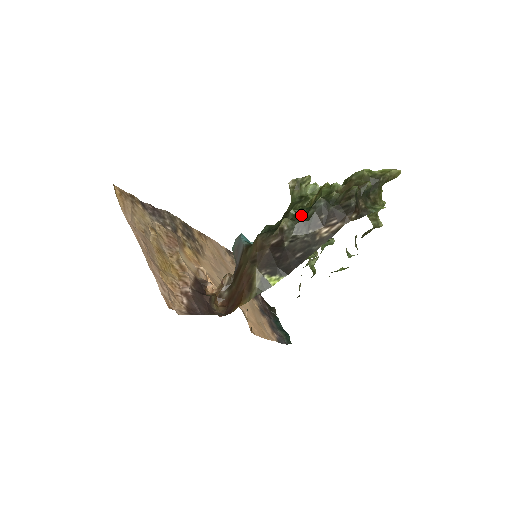
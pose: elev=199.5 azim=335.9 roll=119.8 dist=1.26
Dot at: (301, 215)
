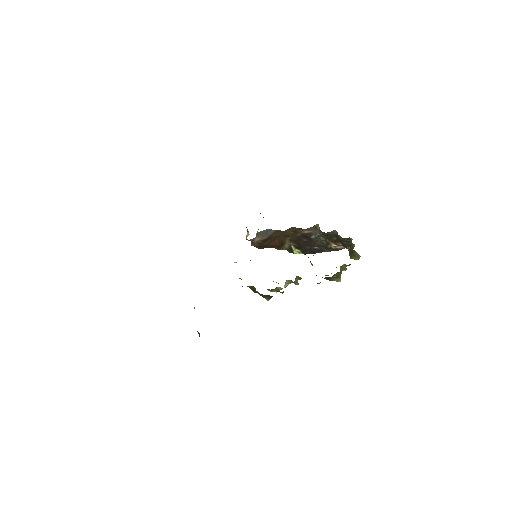
Dot at: occluded
